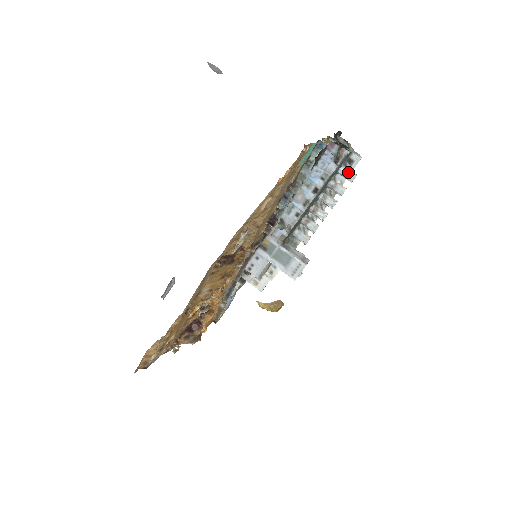
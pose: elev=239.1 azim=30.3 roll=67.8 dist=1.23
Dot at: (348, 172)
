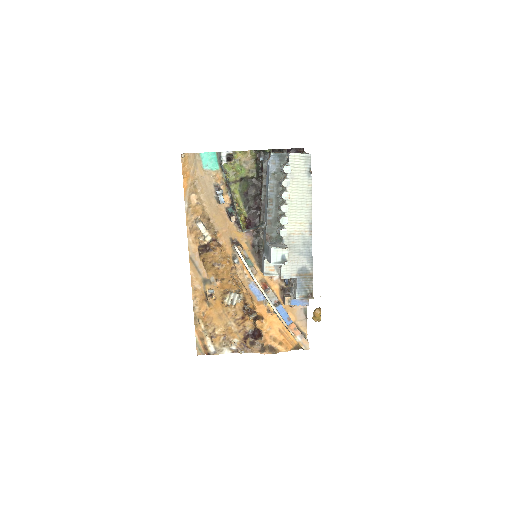
Dot at: (283, 167)
